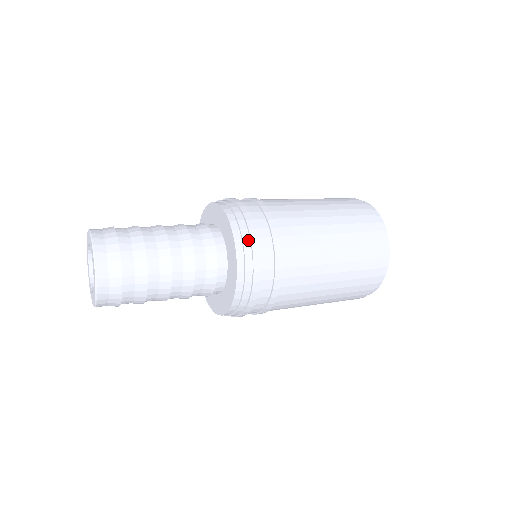
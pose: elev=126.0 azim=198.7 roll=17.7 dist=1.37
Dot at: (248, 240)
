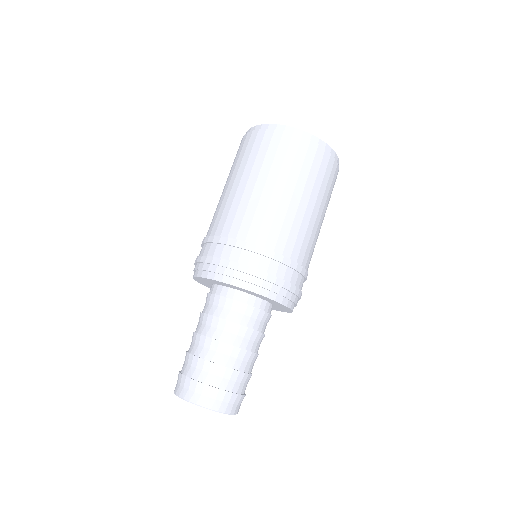
Dot at: (255, 279)
